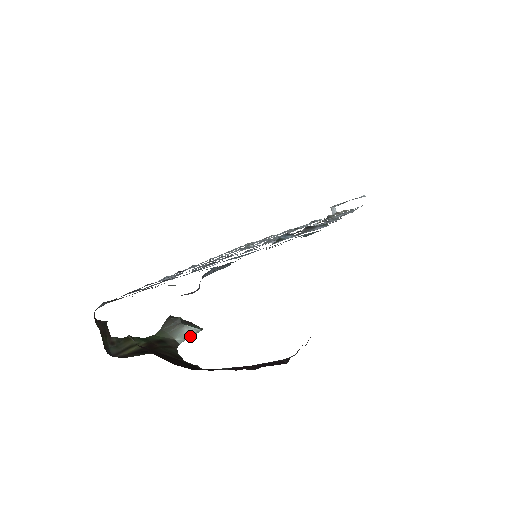
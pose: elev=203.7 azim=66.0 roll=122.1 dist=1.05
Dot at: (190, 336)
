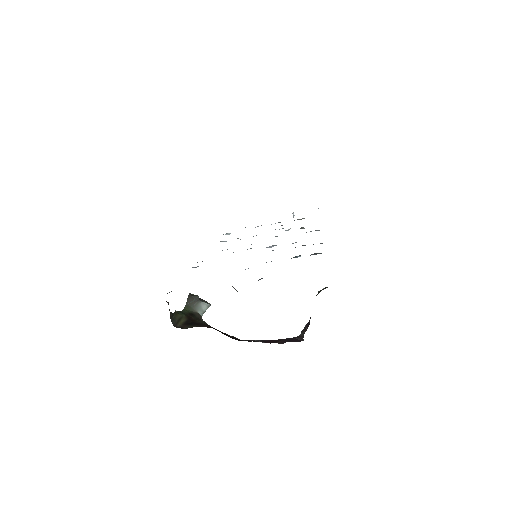
Dot at: occluded
